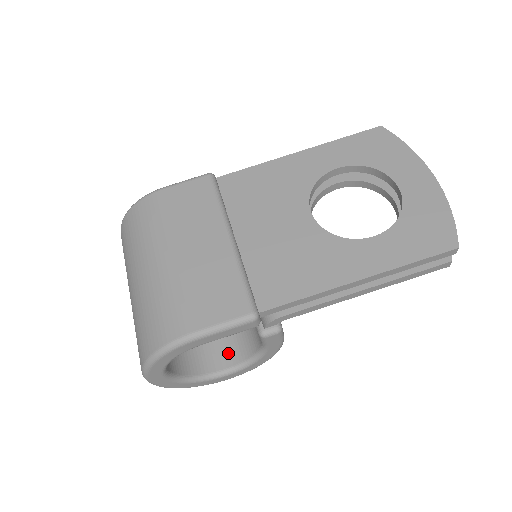
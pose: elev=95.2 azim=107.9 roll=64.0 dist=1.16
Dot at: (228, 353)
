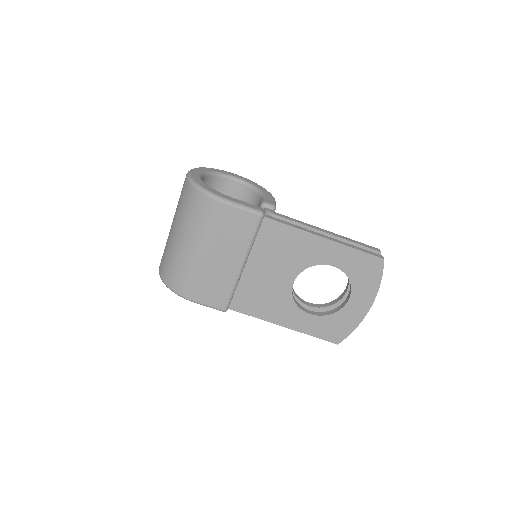
Dot at: occluded
